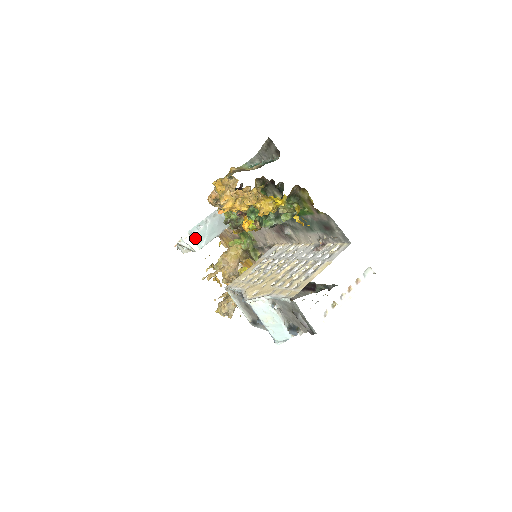
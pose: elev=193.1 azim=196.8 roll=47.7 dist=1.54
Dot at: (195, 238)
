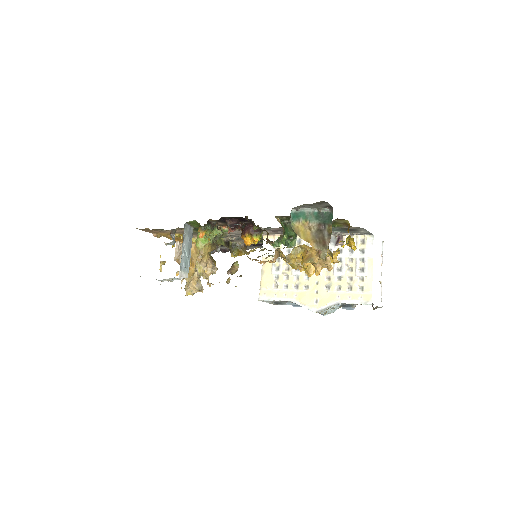
Dot at: (184, 269)
